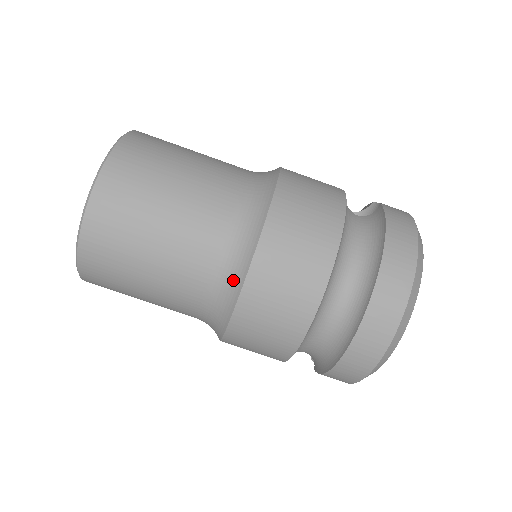
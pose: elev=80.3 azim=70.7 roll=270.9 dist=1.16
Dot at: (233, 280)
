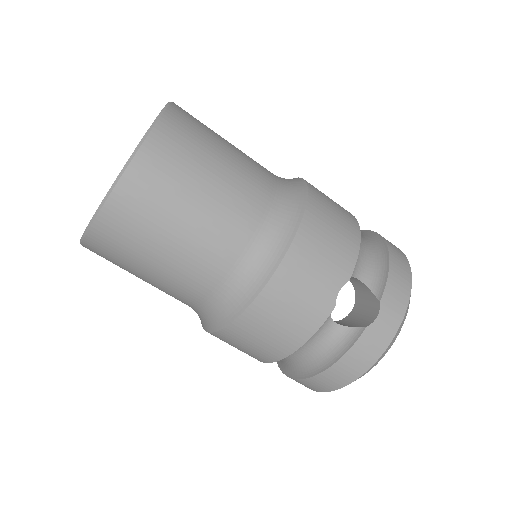
Dot at: occluded
